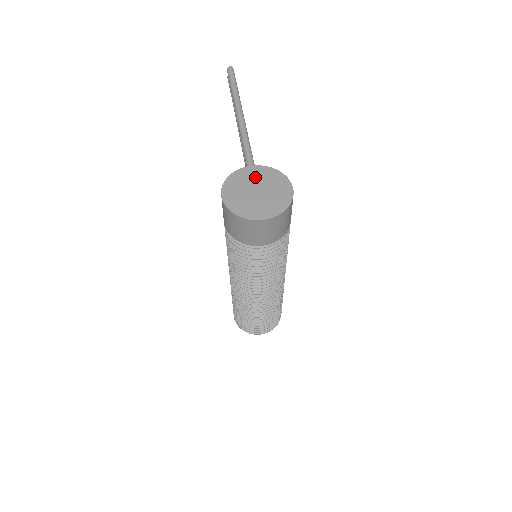
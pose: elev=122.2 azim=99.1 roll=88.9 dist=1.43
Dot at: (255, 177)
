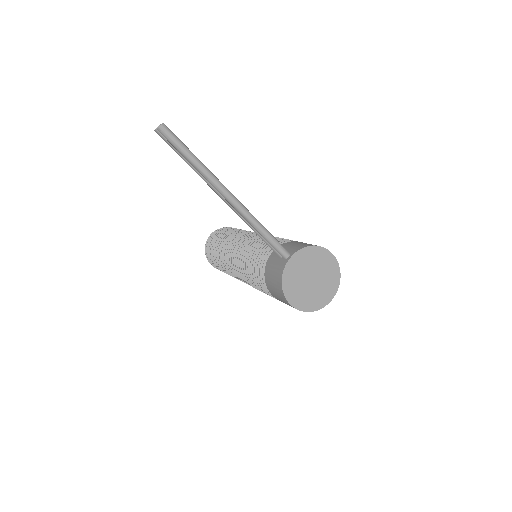
Dot at: (301, 267)
